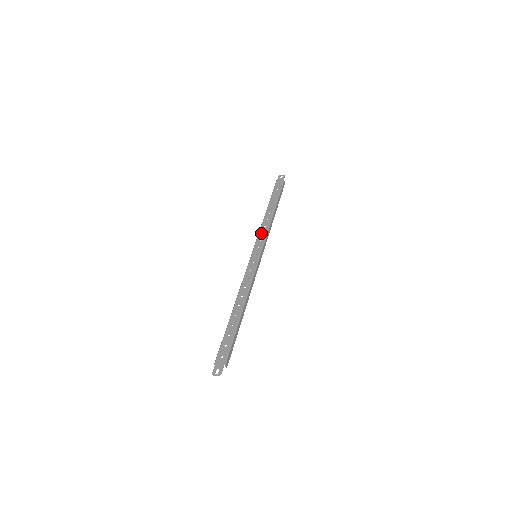
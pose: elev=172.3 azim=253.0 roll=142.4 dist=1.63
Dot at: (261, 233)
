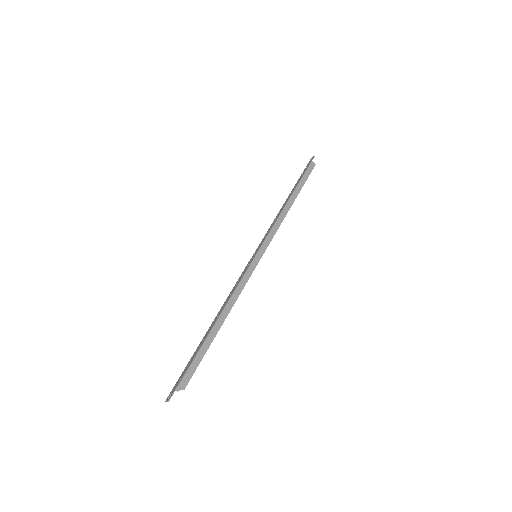
Dot at: (269, 229)
